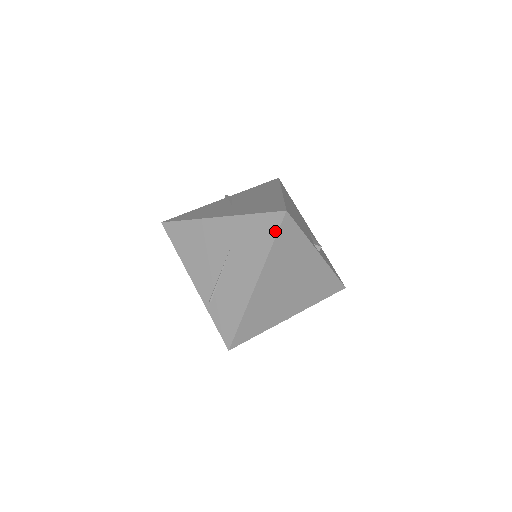
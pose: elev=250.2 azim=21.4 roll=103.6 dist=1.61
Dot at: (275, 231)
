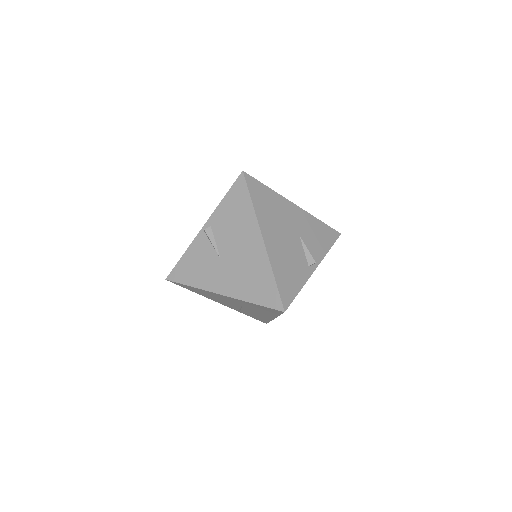
Dot at: (279, 314)
